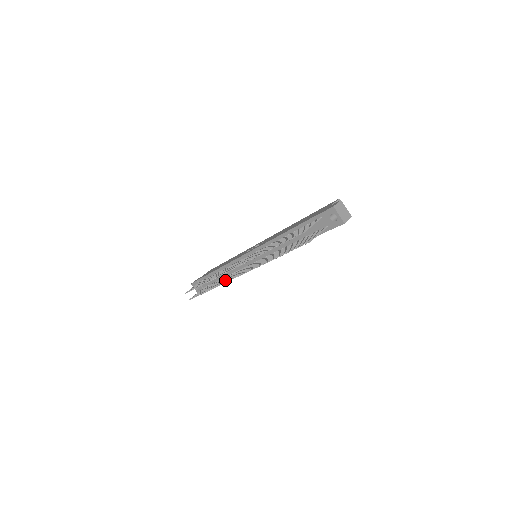
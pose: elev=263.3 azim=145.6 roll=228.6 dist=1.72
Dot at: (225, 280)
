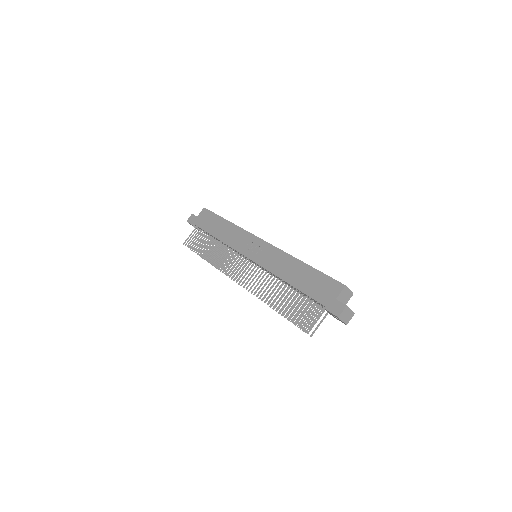
Dot at: (225, 265)
